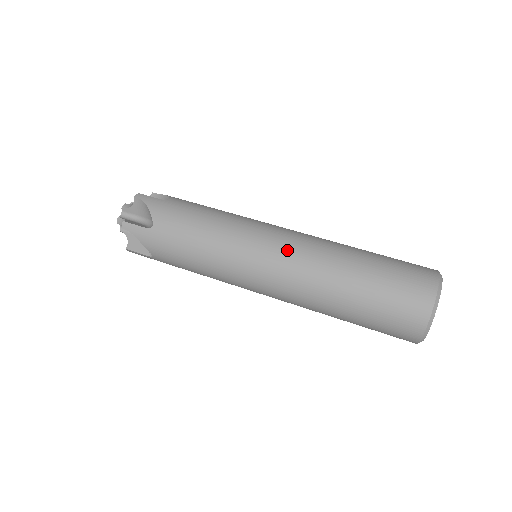
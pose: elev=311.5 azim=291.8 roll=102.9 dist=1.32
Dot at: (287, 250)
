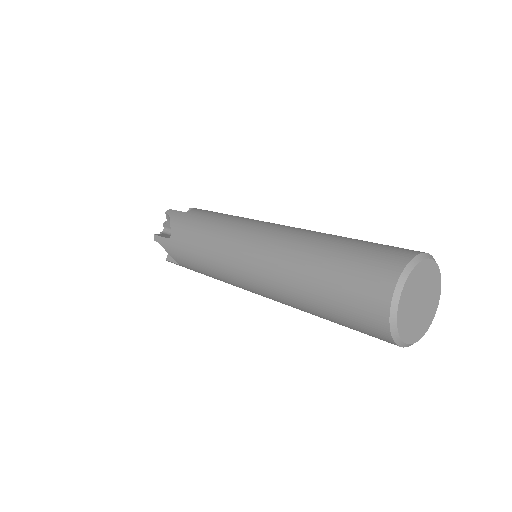
Dot at: (260, 244)
